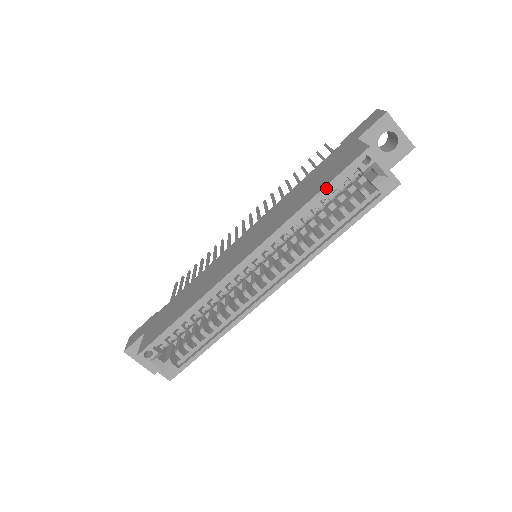
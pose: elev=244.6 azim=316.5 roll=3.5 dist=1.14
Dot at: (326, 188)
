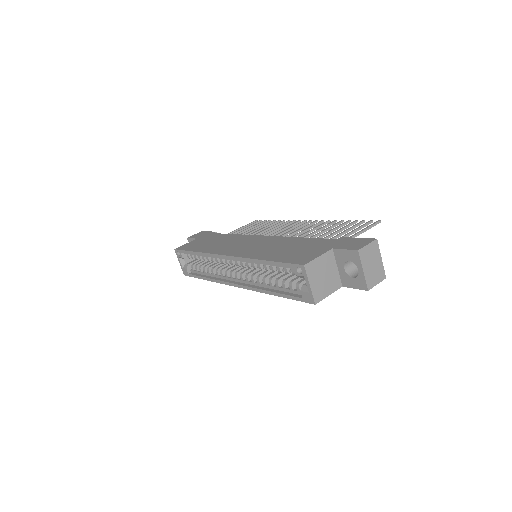
Dot at: (274, 263)
